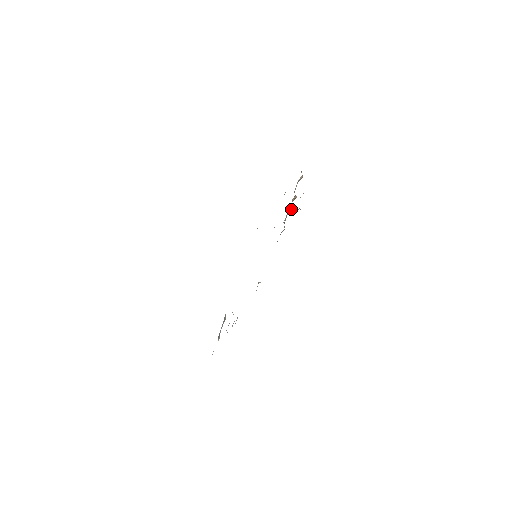
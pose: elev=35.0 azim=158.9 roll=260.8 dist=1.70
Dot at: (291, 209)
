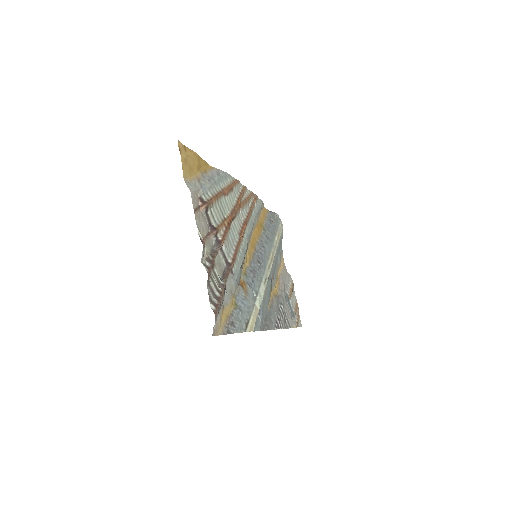
Dot at: (220, 247)
